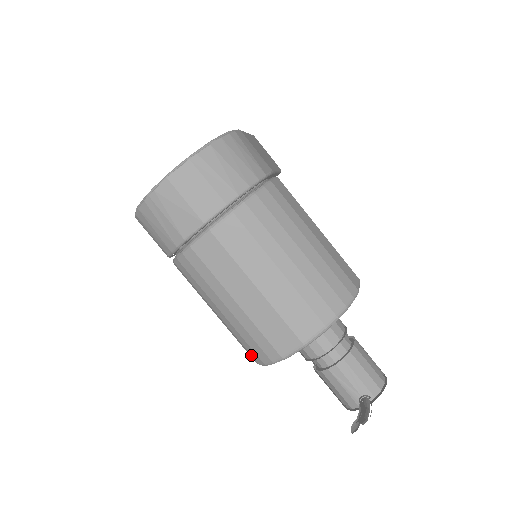
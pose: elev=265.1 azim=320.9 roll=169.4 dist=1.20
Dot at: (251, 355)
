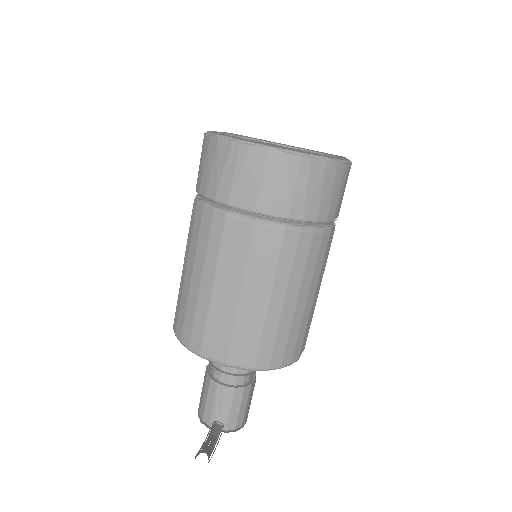
Dot at: (177, 323)
